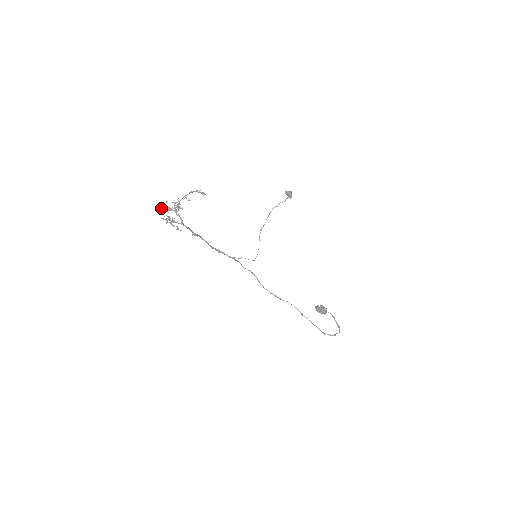
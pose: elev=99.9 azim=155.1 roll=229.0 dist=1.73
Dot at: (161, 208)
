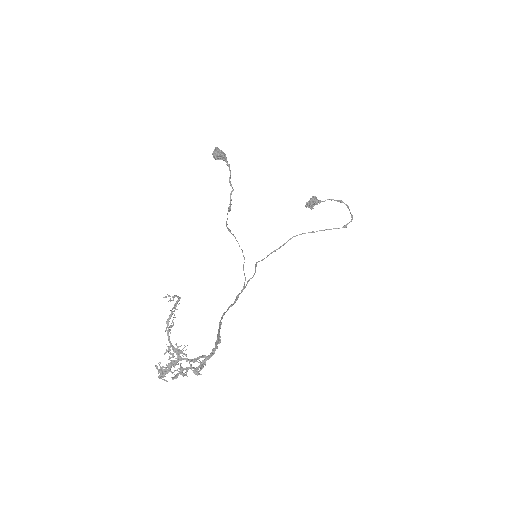
Dot at: (162, 376)
